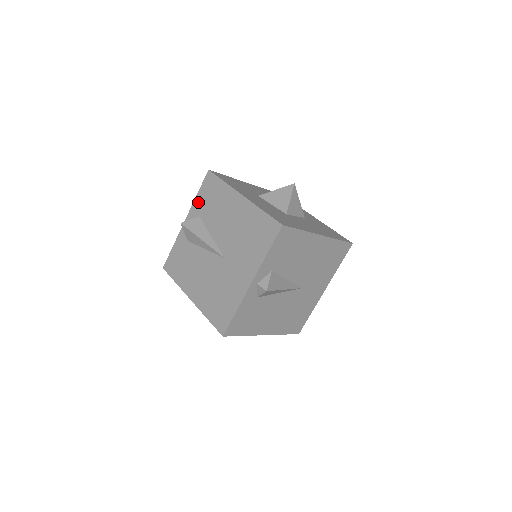
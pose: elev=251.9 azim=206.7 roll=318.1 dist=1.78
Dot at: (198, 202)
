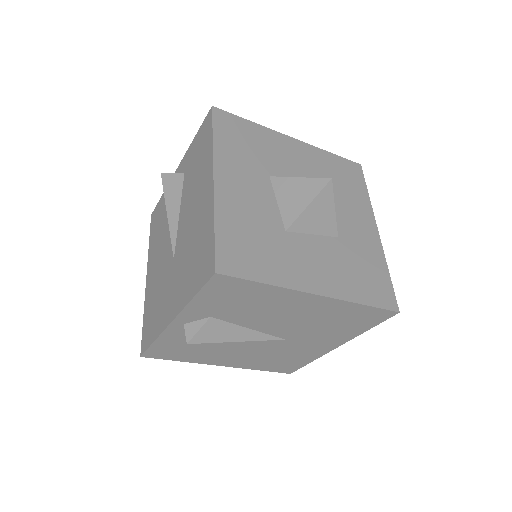
Dot at: (190, 151)
